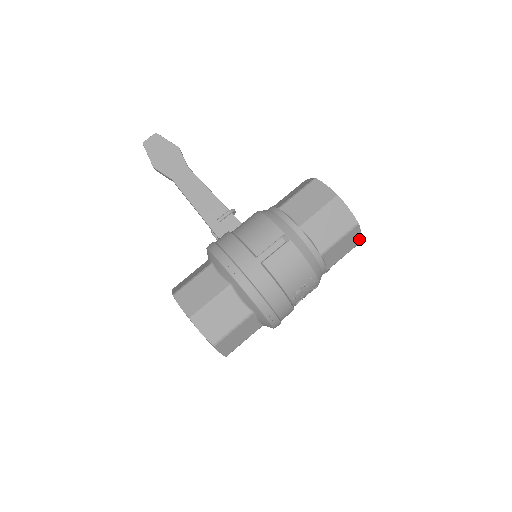
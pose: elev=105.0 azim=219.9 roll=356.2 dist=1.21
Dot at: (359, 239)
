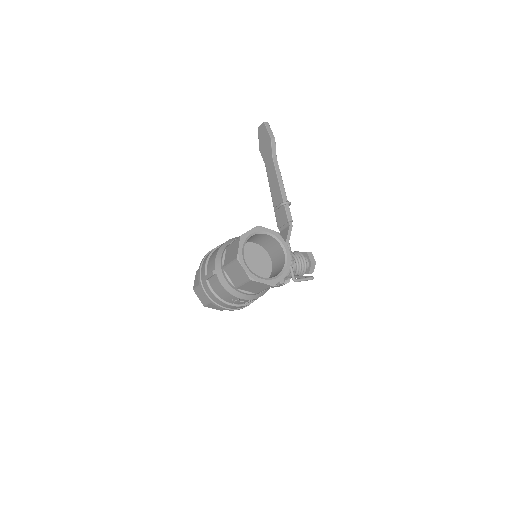
Dot at: (267, 285)
